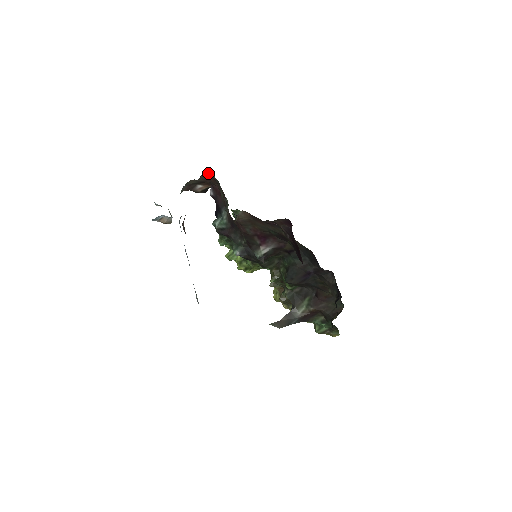
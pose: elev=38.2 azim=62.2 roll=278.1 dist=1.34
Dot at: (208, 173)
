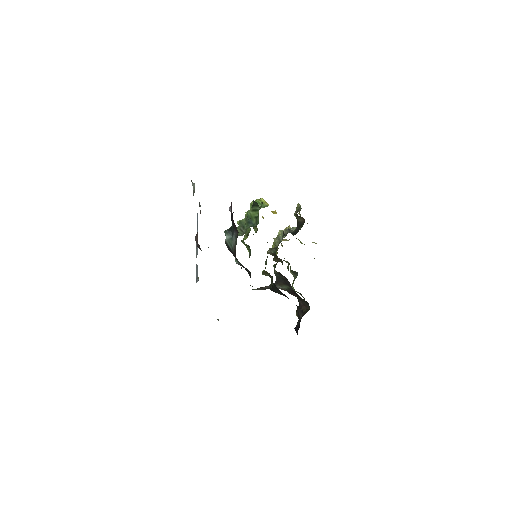
Dot at: occluded
